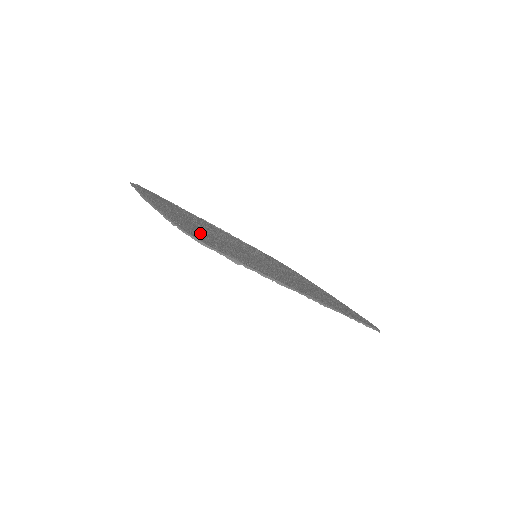
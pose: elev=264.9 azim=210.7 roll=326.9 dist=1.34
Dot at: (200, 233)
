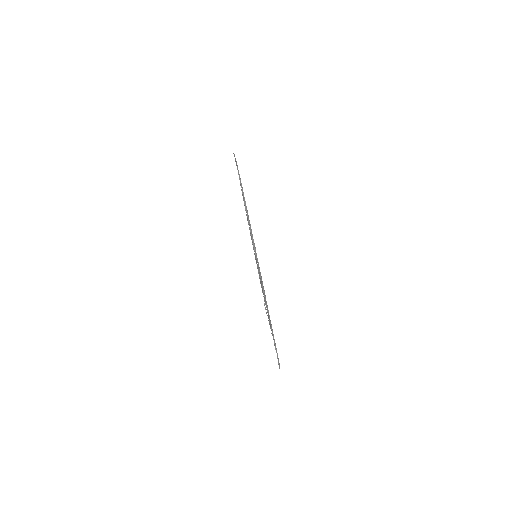
Dot at: occluded
